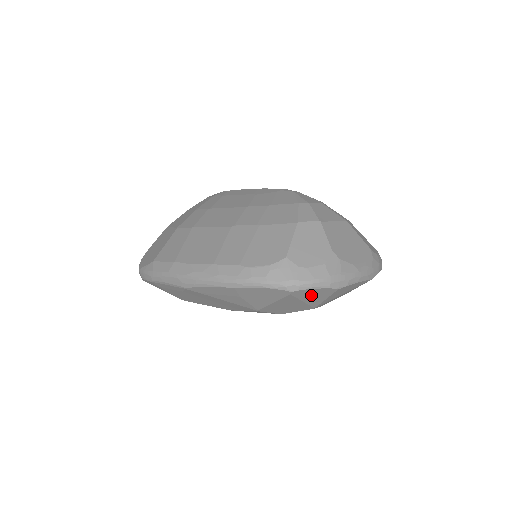
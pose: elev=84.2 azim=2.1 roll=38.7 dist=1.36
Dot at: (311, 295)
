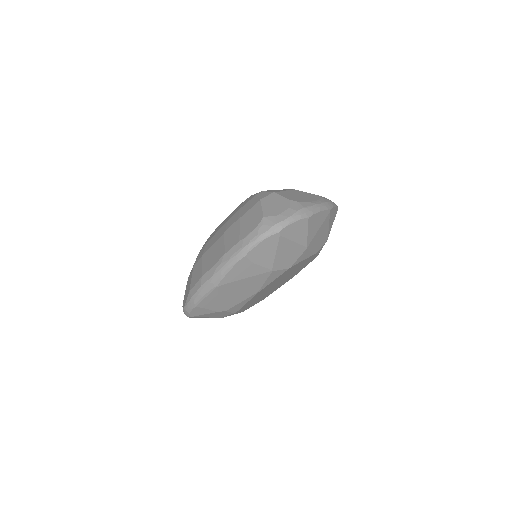
Dot at: (295, 232)
